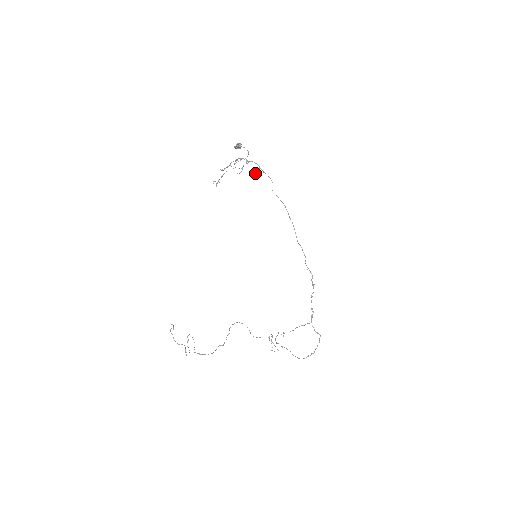
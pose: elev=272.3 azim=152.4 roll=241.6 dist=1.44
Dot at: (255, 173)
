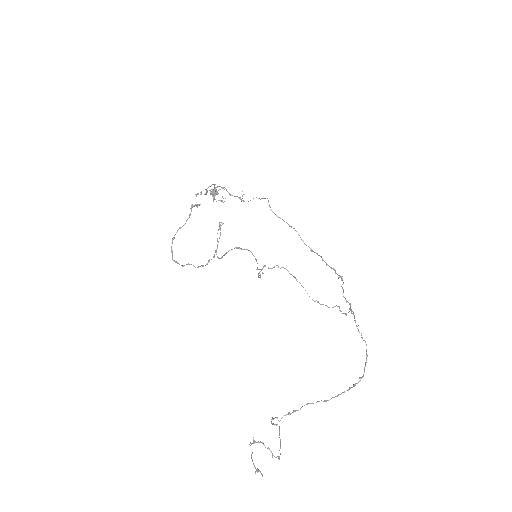
Dot at: (241, 201)
